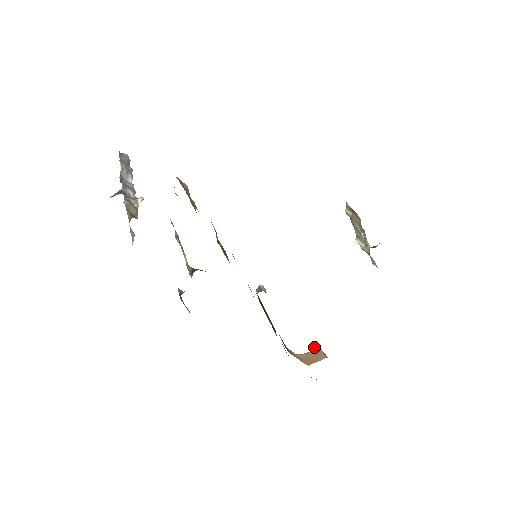
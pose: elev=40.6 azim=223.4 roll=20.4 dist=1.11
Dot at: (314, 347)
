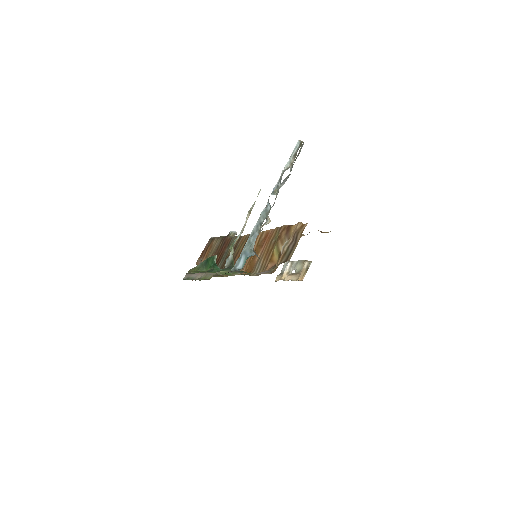
Dot at: occluded
